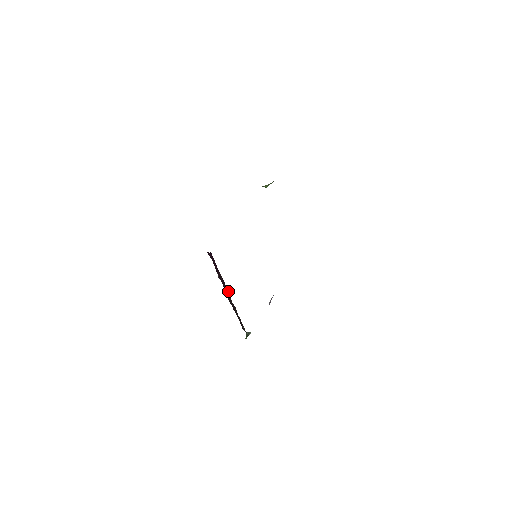
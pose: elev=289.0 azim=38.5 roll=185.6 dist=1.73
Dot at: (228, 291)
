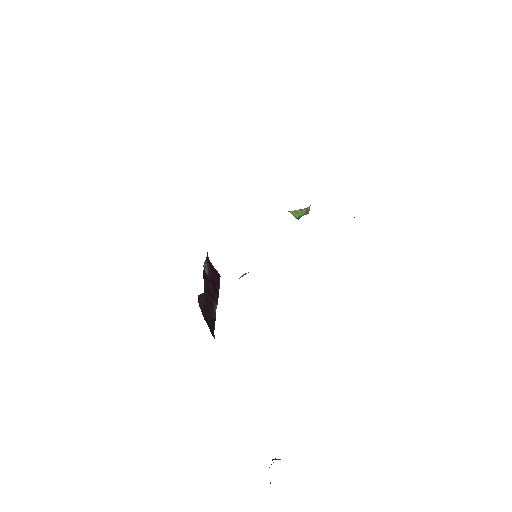
Dot at: occluded
